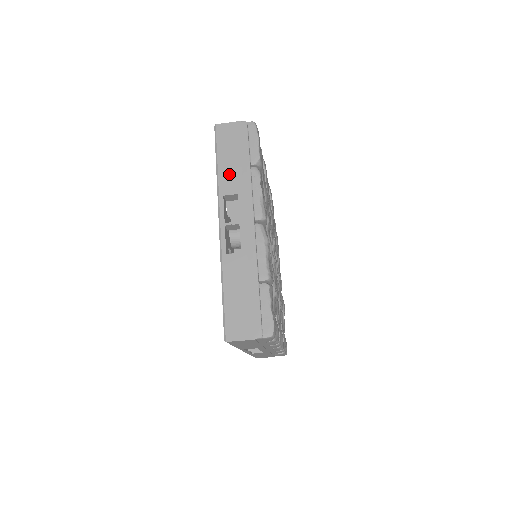
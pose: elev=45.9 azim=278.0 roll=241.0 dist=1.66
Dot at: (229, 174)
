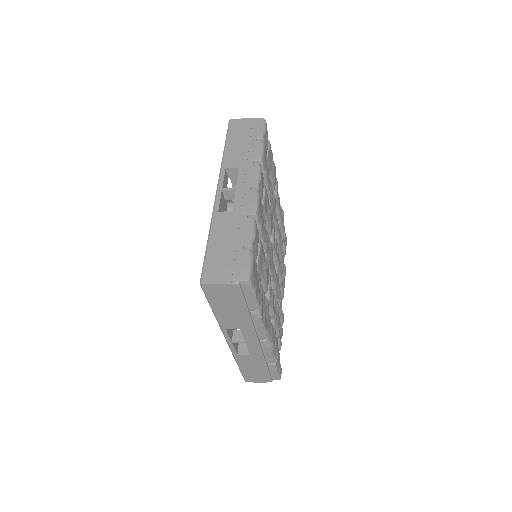
Dot at: (228, 318)
